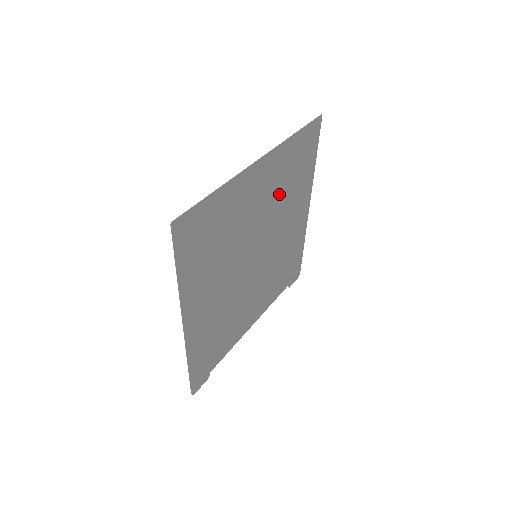
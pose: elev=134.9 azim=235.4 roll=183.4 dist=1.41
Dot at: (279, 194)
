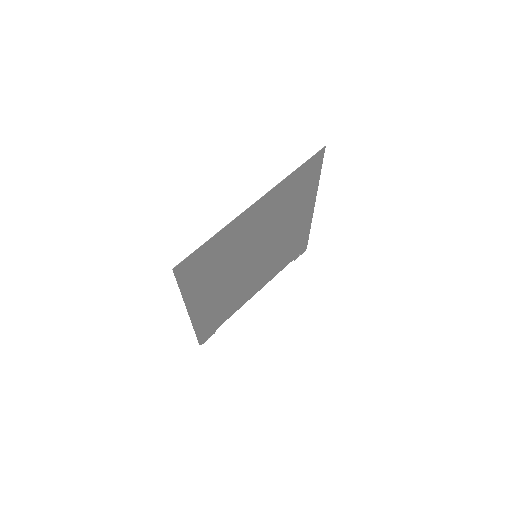
Dot at: (278, 213)
